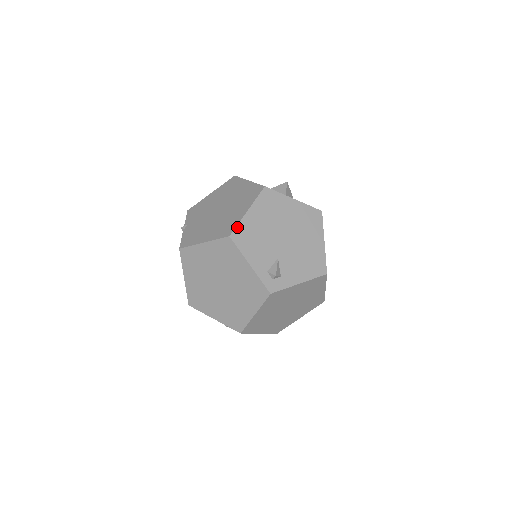
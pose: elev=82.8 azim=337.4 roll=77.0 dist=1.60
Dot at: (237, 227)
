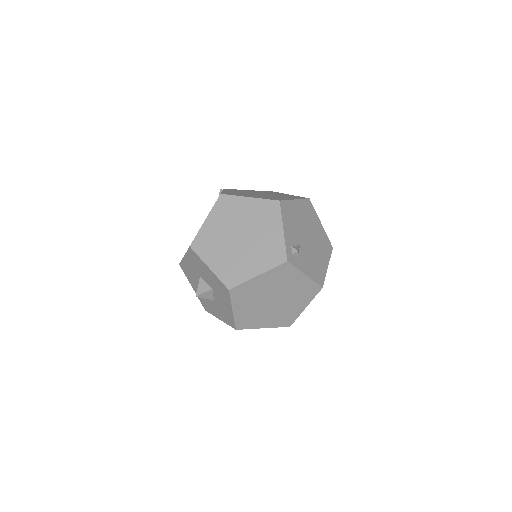
Dot at: (286, 201)
